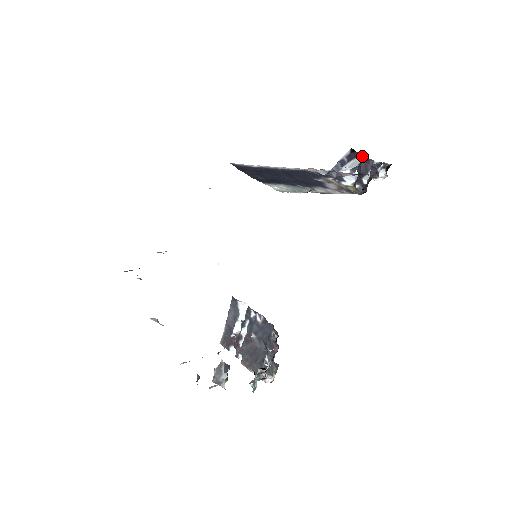
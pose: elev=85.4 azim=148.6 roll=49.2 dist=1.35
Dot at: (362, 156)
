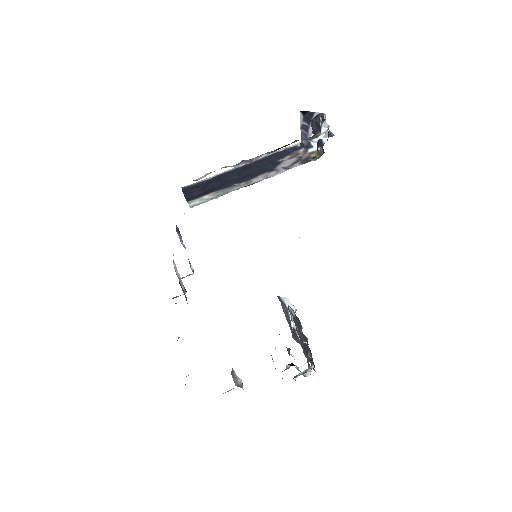
Dot at: (317, 112)
